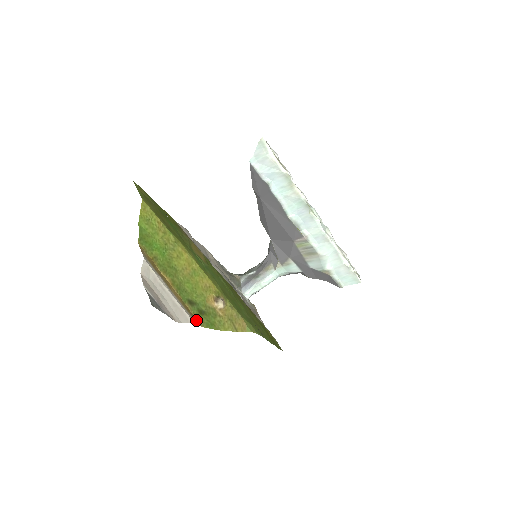
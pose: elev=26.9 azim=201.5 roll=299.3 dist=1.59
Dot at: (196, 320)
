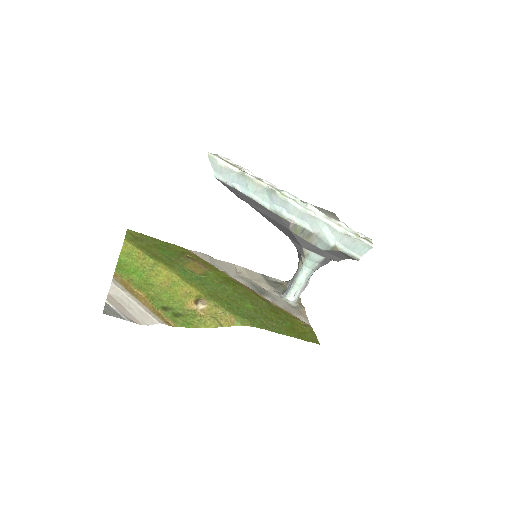
Dot at: (168, 322)
